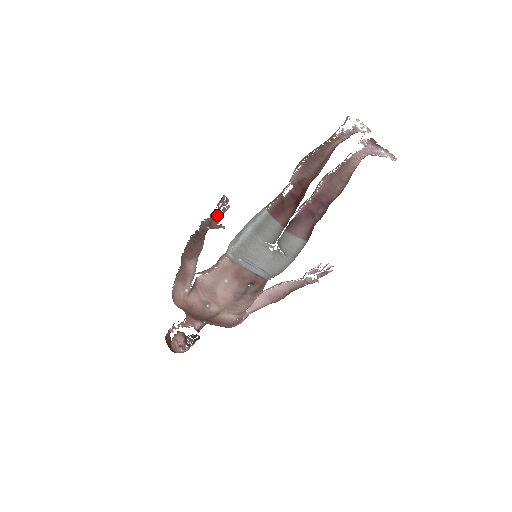
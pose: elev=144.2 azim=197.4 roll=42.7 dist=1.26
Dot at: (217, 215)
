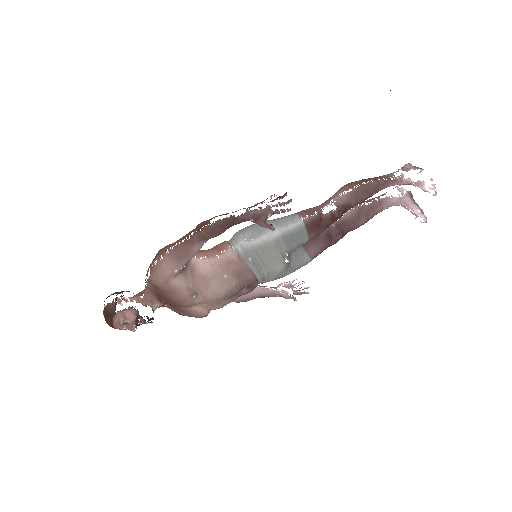
Dot at: (271, 212)
